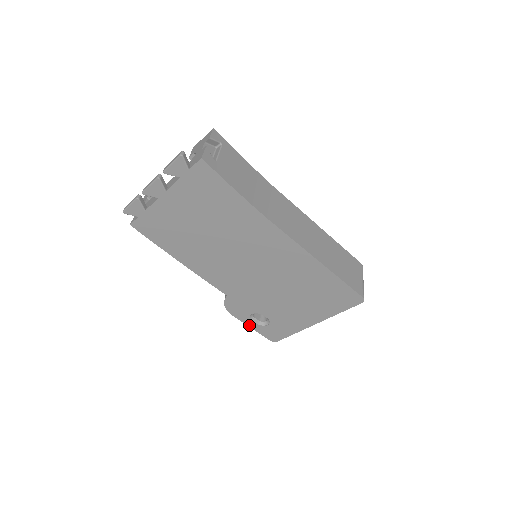
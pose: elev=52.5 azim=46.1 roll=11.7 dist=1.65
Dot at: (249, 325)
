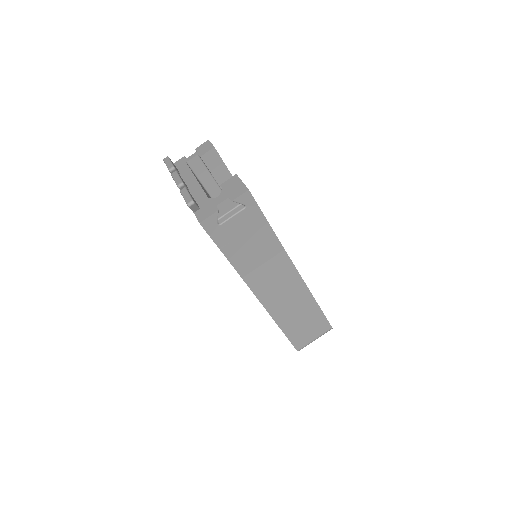
Dot at: occluded
